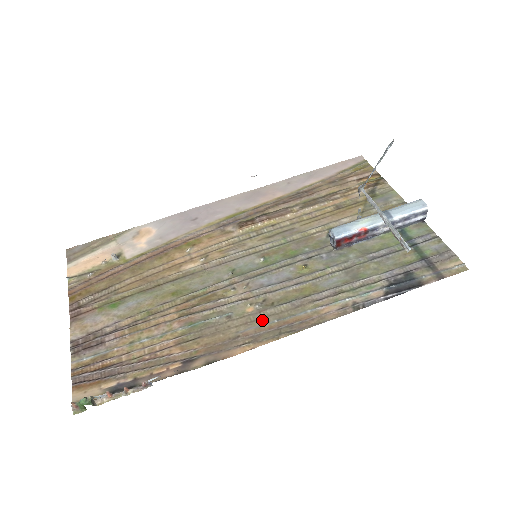
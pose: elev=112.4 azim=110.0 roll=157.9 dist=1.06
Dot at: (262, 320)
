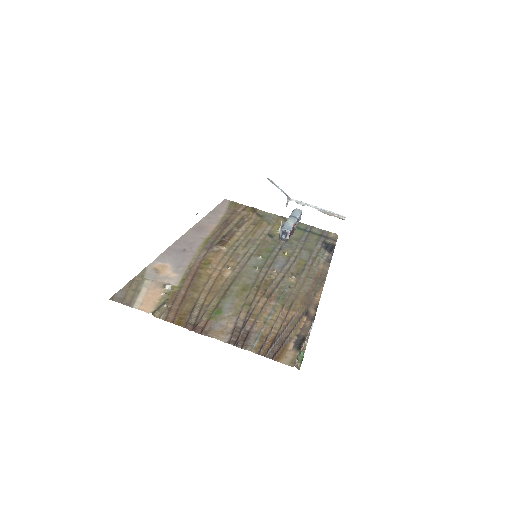
Dot at: (306, 281)
